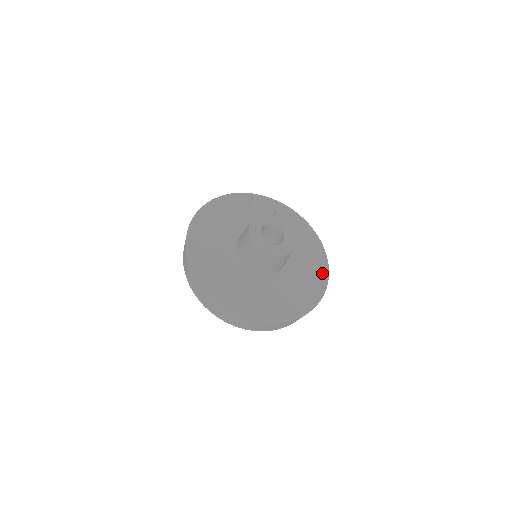
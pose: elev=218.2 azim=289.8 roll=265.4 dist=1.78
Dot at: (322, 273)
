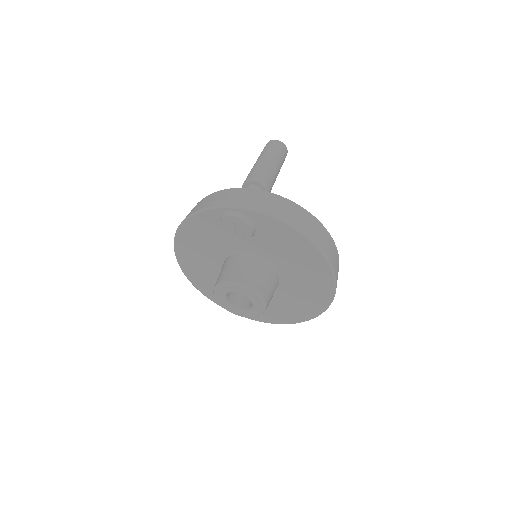
Dot at: (326, 289)
